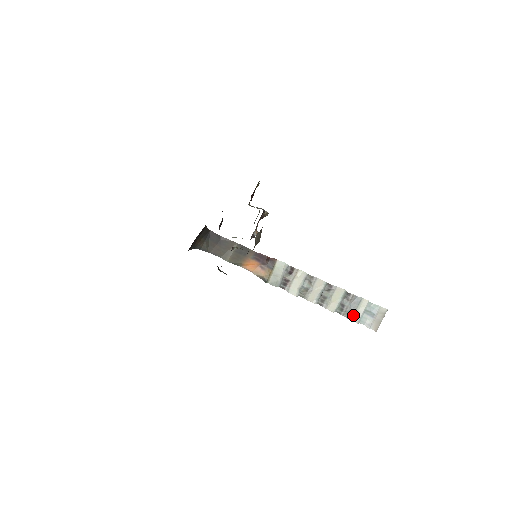
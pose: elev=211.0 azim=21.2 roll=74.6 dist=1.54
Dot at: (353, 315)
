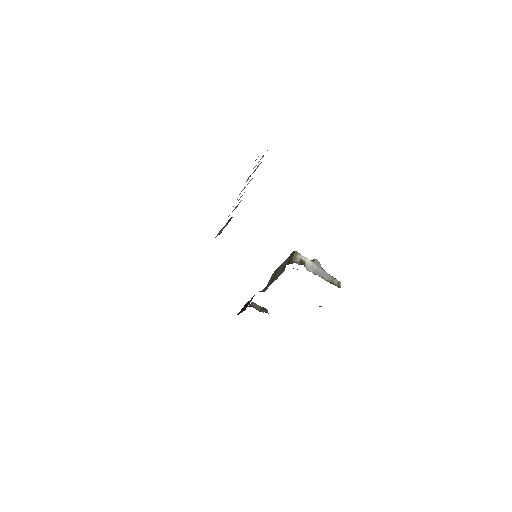
Dot at: occluded
